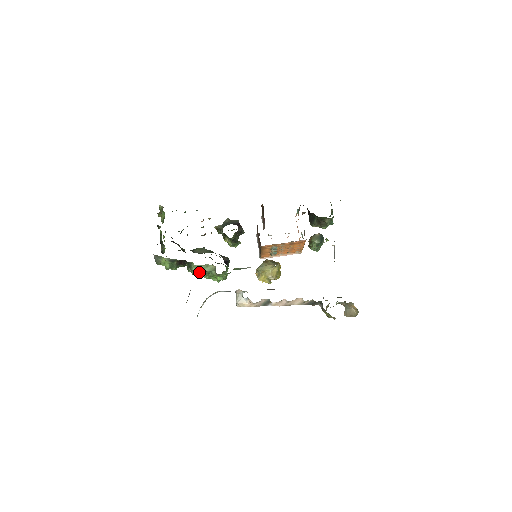
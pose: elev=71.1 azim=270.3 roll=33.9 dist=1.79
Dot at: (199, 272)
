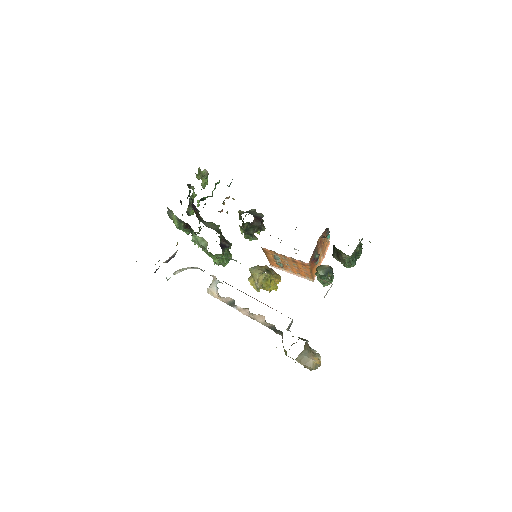
Dot at: (197, 243)
